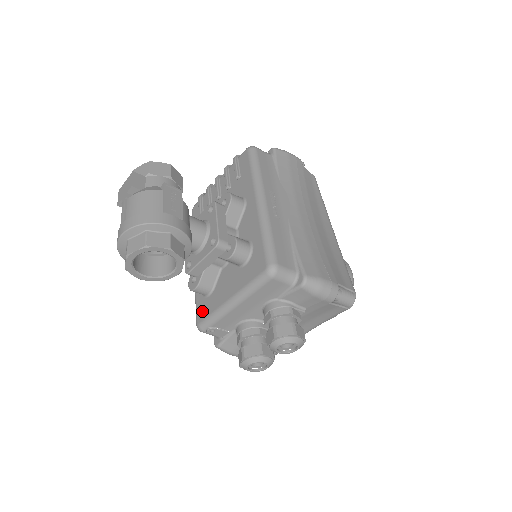
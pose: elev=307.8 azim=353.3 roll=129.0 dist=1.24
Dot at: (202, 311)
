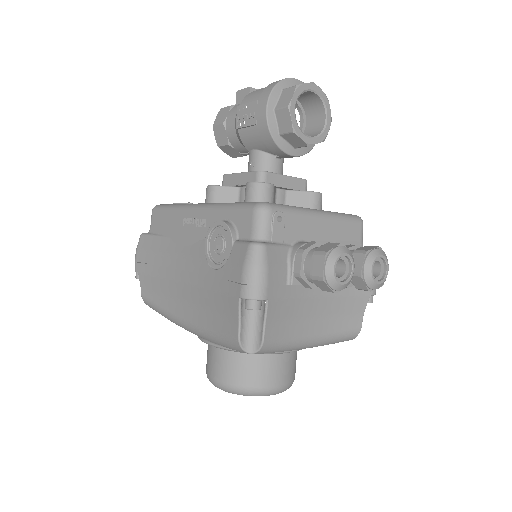
Dot at: occluded
